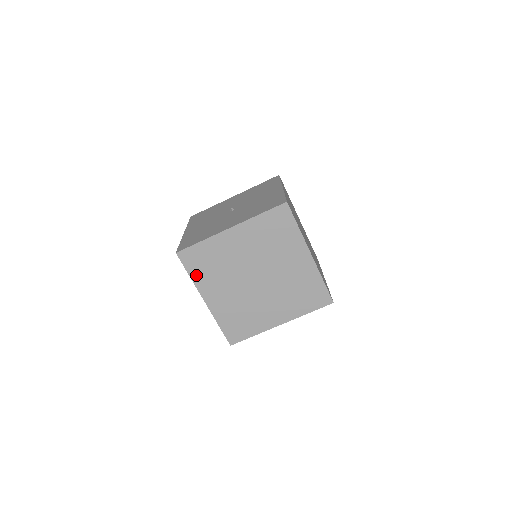
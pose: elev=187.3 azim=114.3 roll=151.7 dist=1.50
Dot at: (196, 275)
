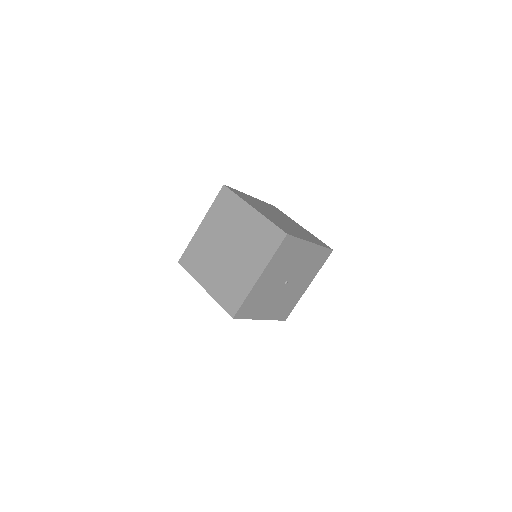
Dot at: (193, 271)
